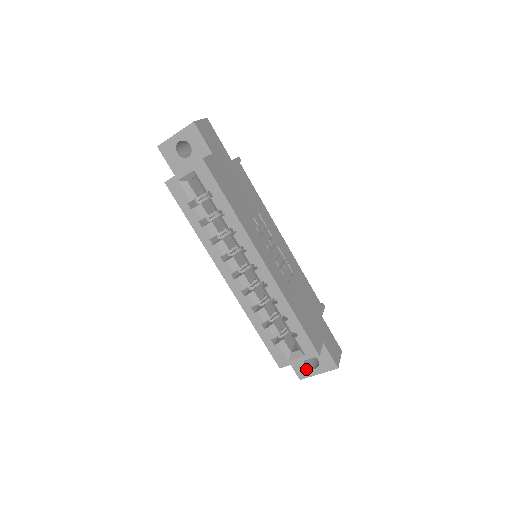
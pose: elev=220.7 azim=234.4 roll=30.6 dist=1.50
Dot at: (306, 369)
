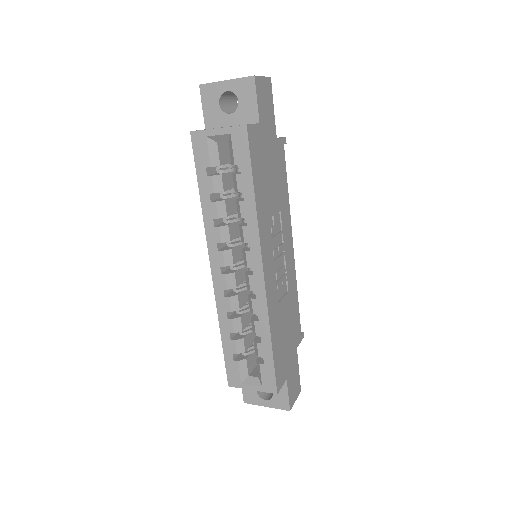
Dot at: (256, 396)
